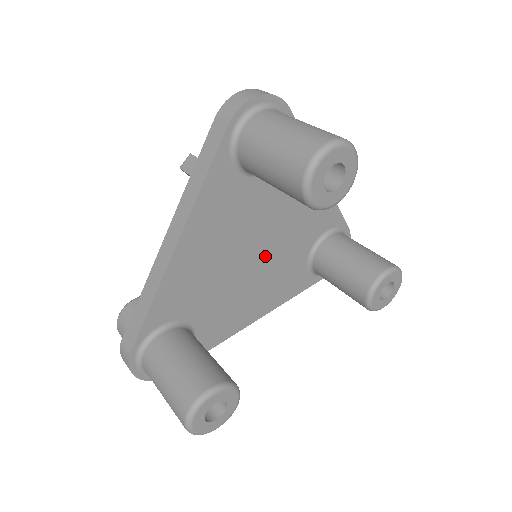
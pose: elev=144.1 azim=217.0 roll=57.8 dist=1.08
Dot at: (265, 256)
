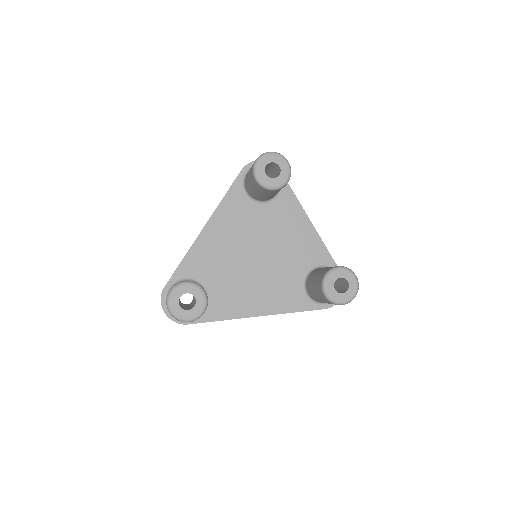
Dot at: (265, 262)
